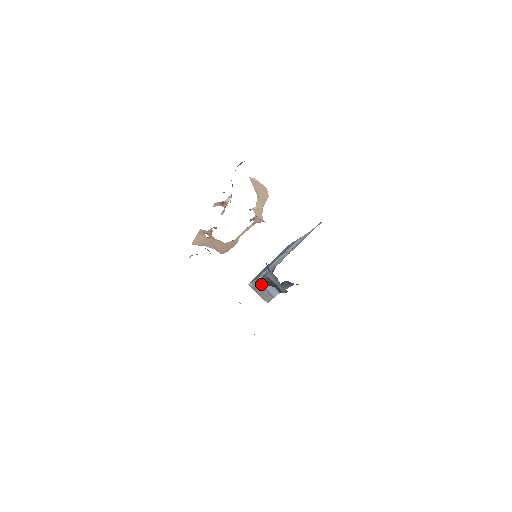
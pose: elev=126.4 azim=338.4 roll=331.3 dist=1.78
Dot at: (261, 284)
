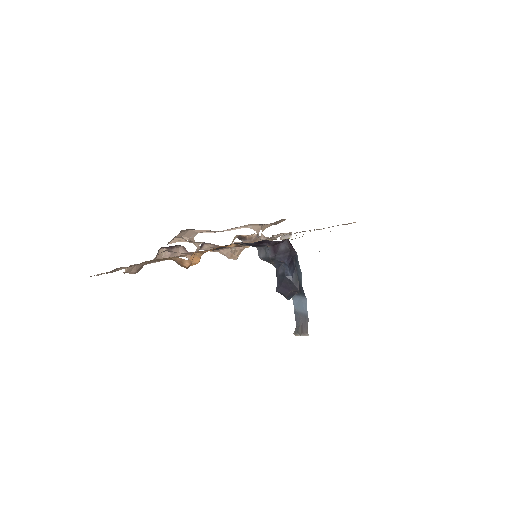
Dot at: (297, 314)
